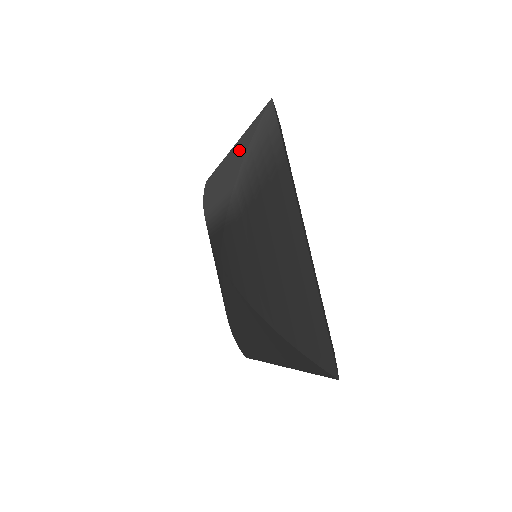
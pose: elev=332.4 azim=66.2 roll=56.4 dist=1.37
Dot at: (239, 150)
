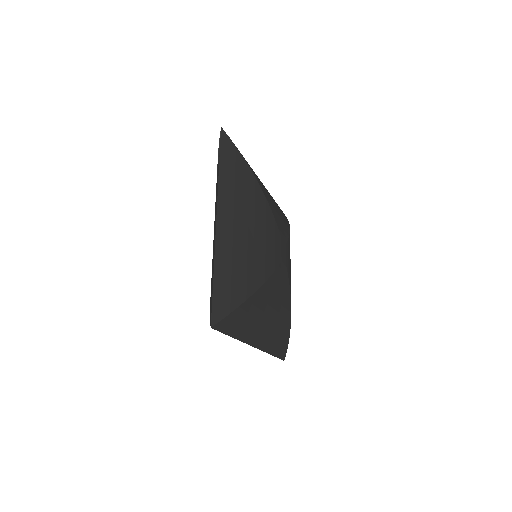
Dot at: occluded
